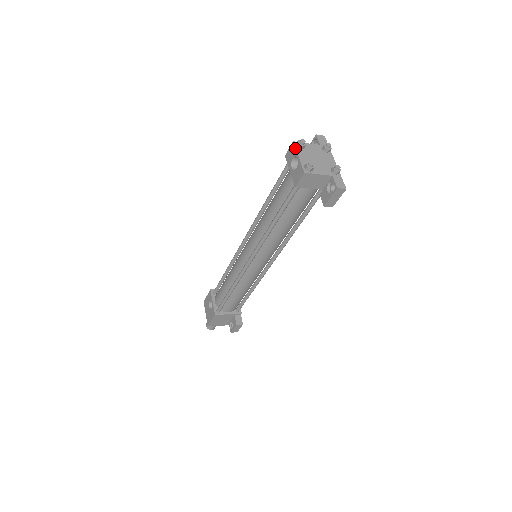
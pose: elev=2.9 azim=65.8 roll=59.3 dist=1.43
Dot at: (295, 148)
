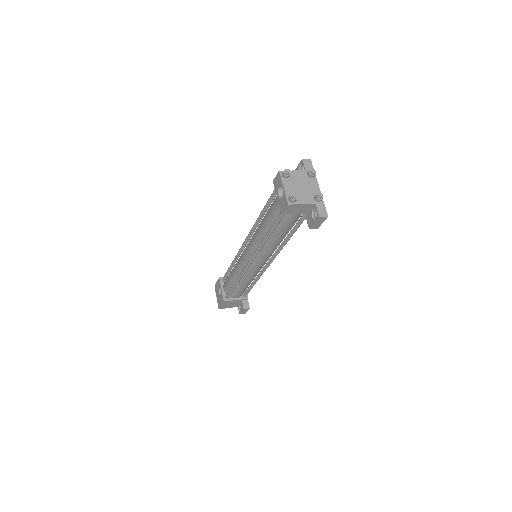
Dot at: (281, 178)
